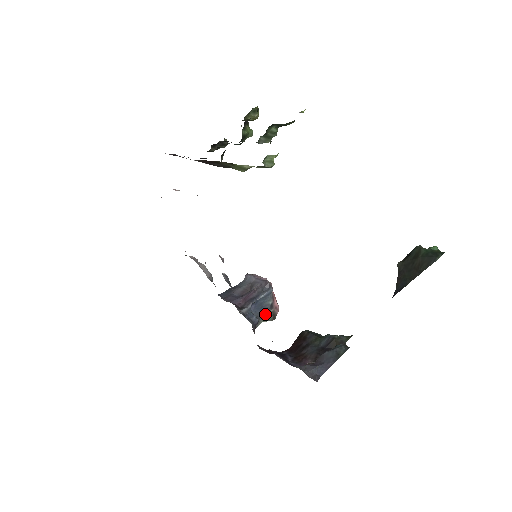
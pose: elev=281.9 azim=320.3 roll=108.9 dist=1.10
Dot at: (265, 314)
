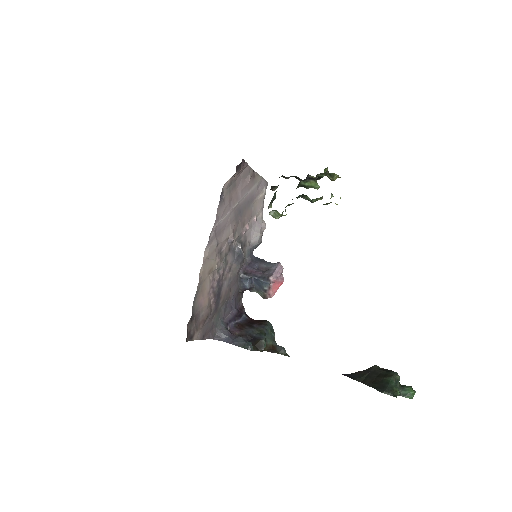
Dot at: (260, 290)
